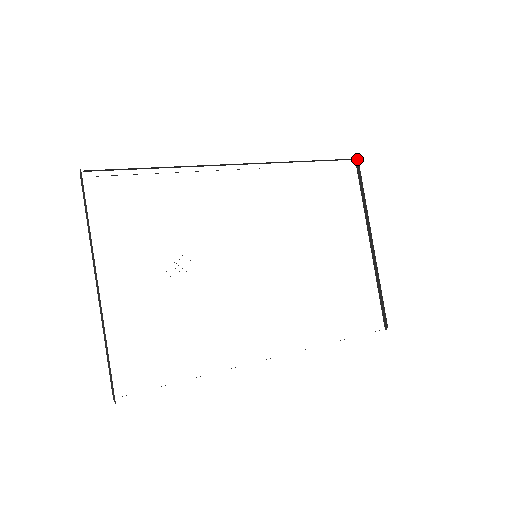
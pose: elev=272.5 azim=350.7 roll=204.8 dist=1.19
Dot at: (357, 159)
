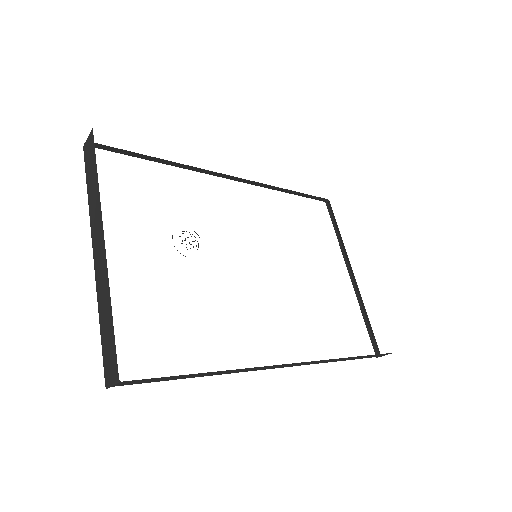
Dot at: (328, 200)
